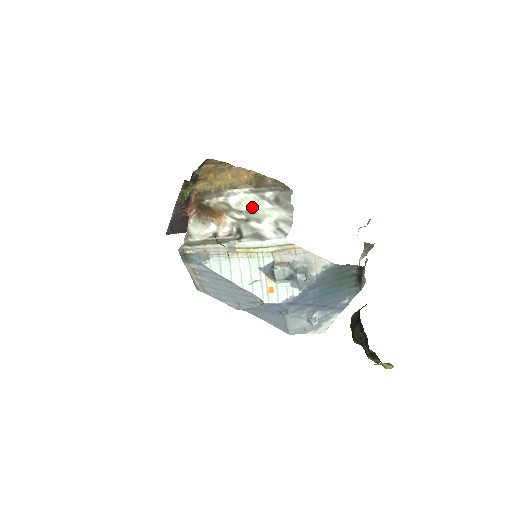
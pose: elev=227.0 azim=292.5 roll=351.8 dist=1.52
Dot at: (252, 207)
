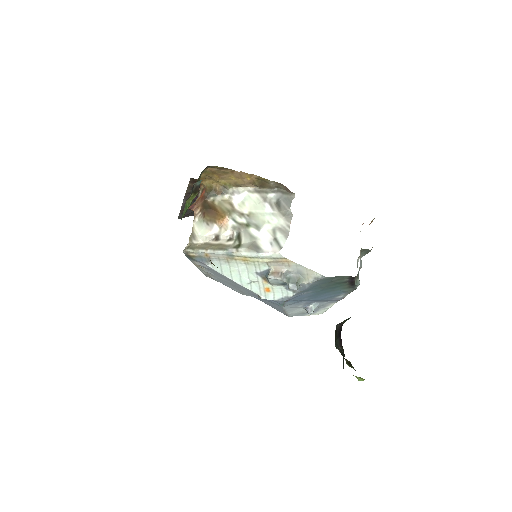
Dot at: (253, 210)
